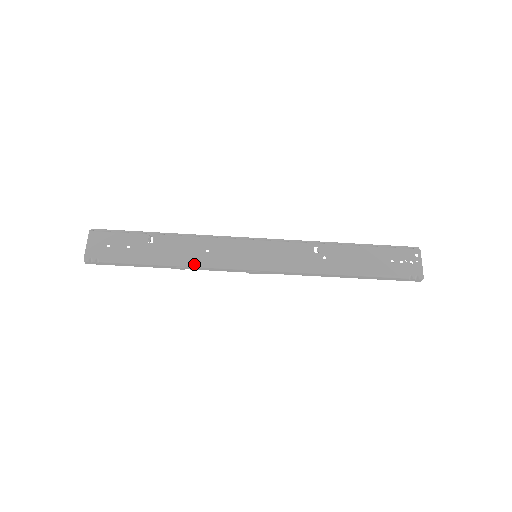
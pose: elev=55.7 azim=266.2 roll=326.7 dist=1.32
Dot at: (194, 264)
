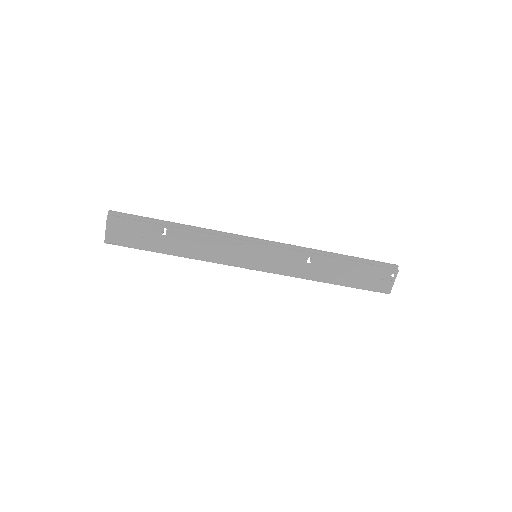
Dot at: (201, 259)
